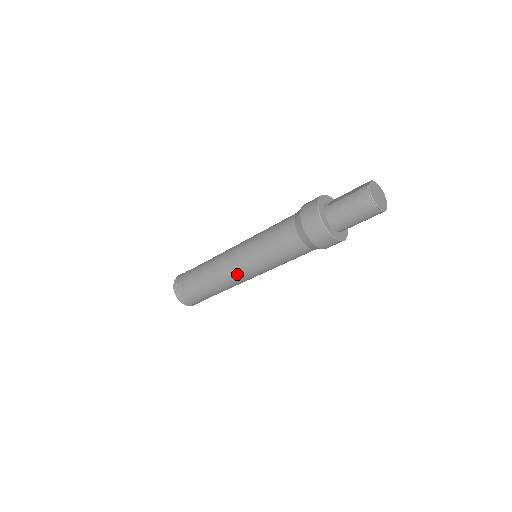
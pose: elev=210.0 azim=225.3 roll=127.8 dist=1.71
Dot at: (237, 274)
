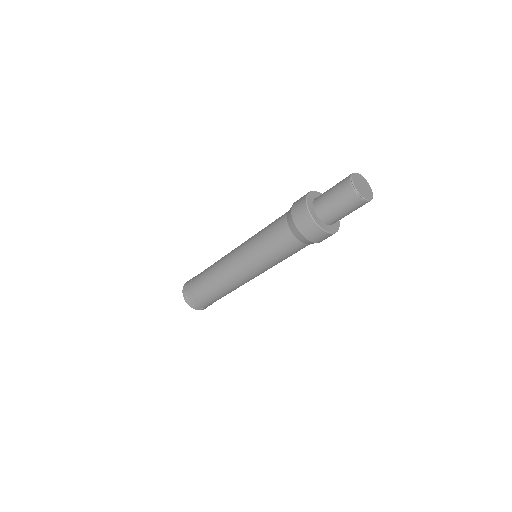
Dot at: (234, 269)
